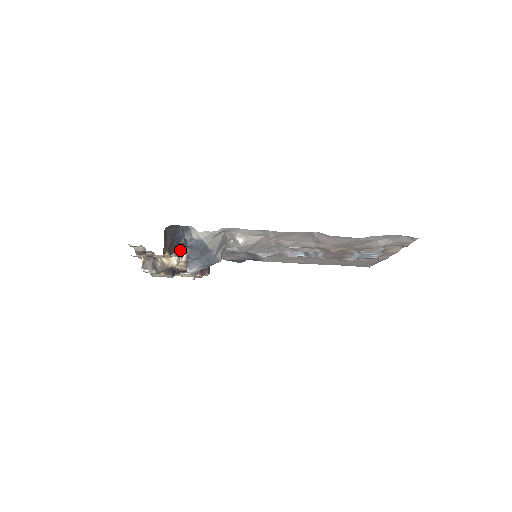
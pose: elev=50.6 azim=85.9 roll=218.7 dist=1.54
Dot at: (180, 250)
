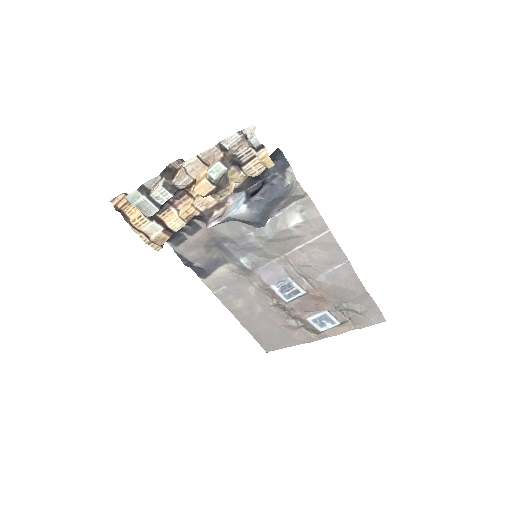
Dot at: (248, 183)
